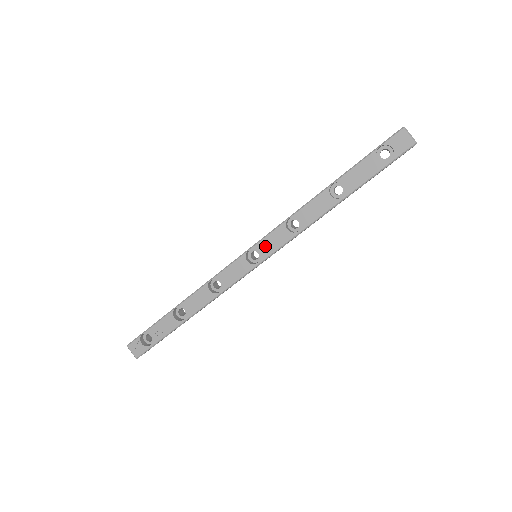
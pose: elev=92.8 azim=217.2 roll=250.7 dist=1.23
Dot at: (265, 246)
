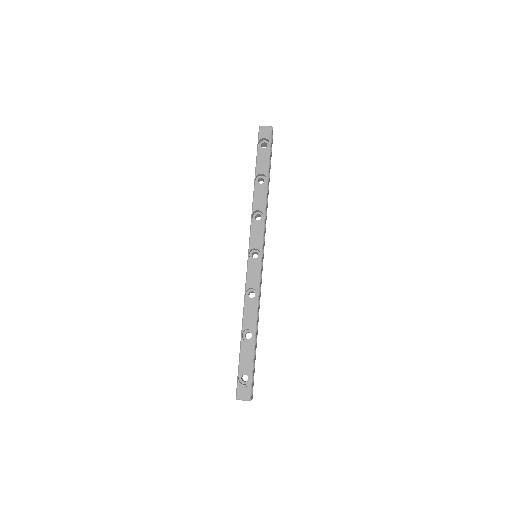
Dot at: (255, 242)
